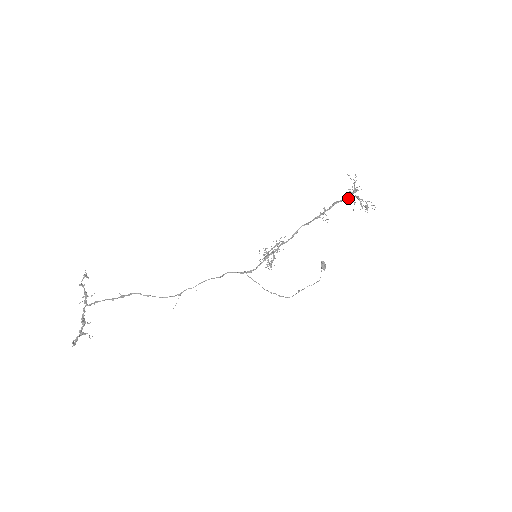
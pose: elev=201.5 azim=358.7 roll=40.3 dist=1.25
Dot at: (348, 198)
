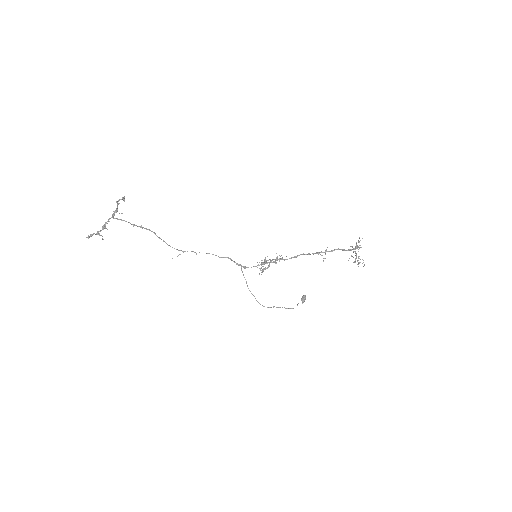
Dot at: (349, 250)
